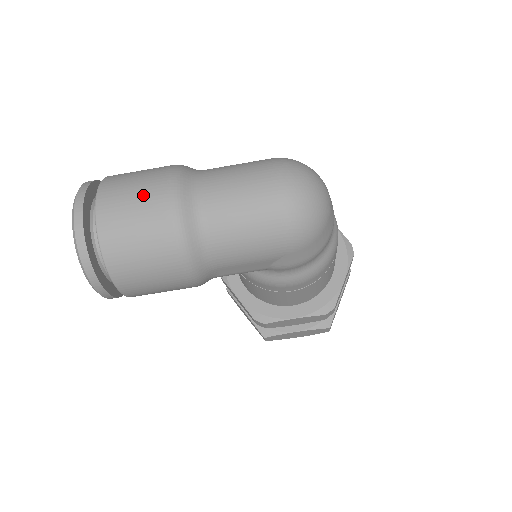
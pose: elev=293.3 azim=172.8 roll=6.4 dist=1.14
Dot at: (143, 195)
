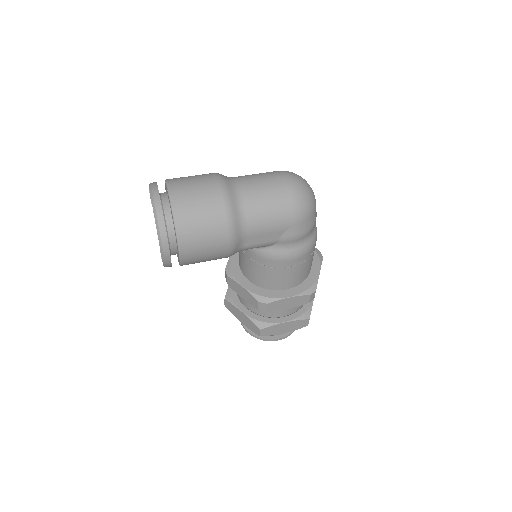
Dot at: (200, 182)
